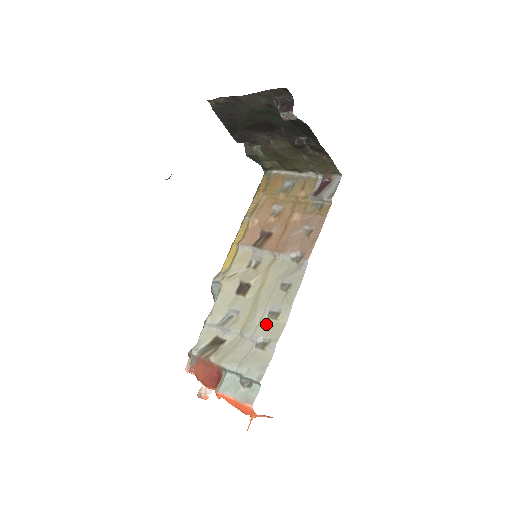
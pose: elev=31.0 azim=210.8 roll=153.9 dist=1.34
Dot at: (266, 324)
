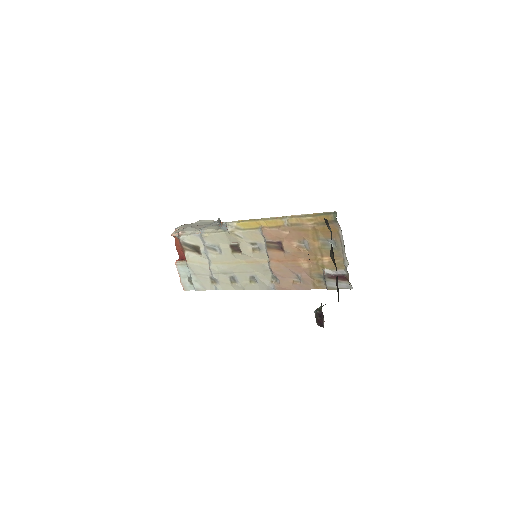
Dot at: (225, 278)
